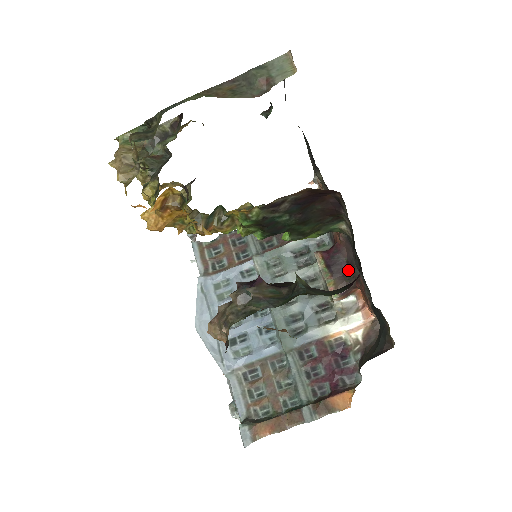
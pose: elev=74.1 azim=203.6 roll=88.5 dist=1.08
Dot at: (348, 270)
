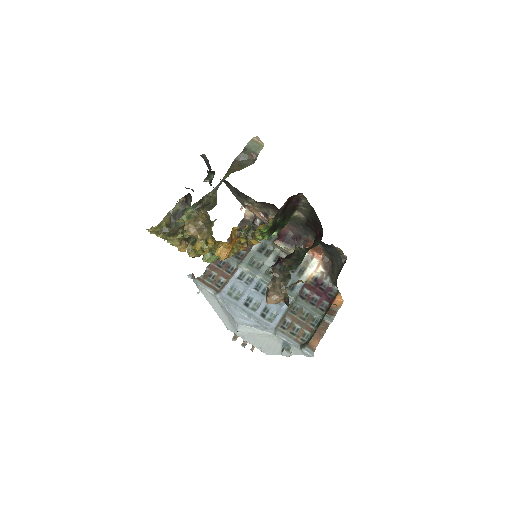
Dot at: (299, 239)
